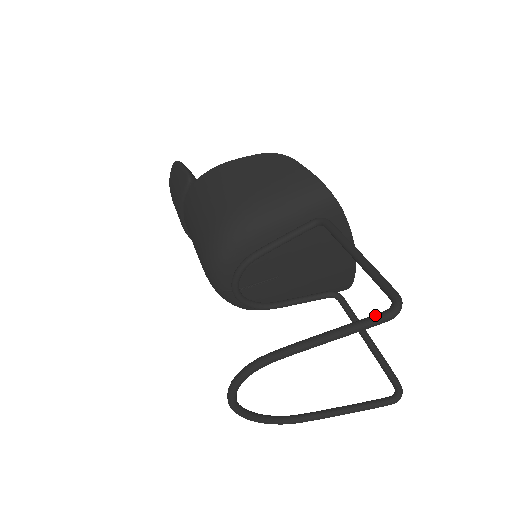
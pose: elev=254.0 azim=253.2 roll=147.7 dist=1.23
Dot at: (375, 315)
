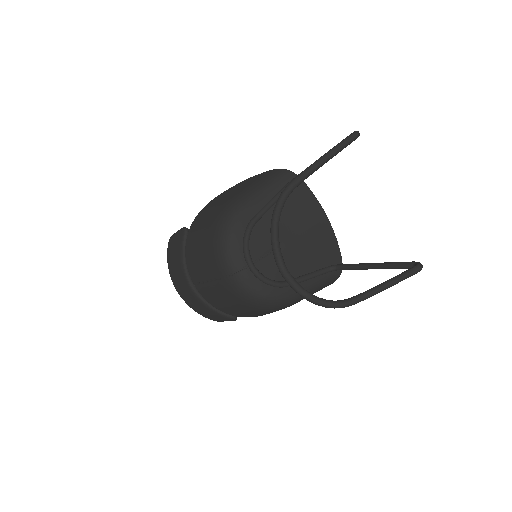
Dot at: (345, 138)
